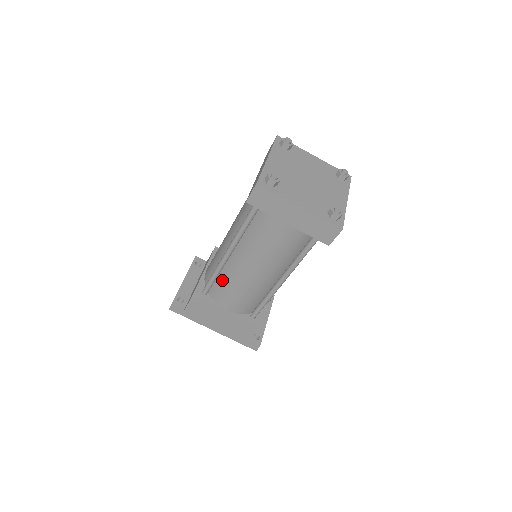
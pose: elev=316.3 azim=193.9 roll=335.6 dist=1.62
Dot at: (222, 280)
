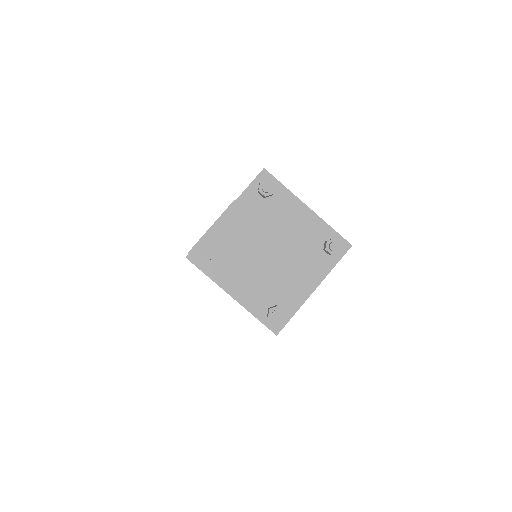
Dot at: occluded
